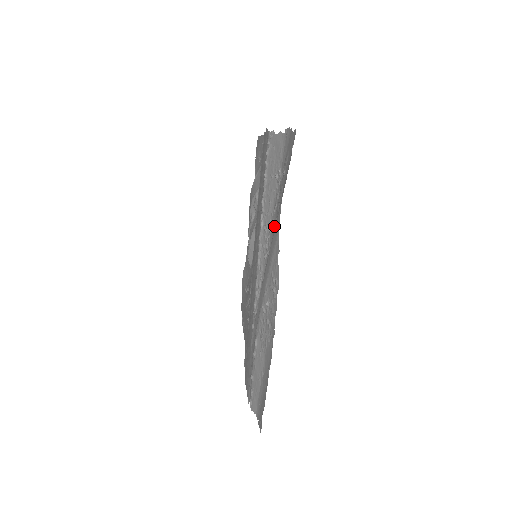
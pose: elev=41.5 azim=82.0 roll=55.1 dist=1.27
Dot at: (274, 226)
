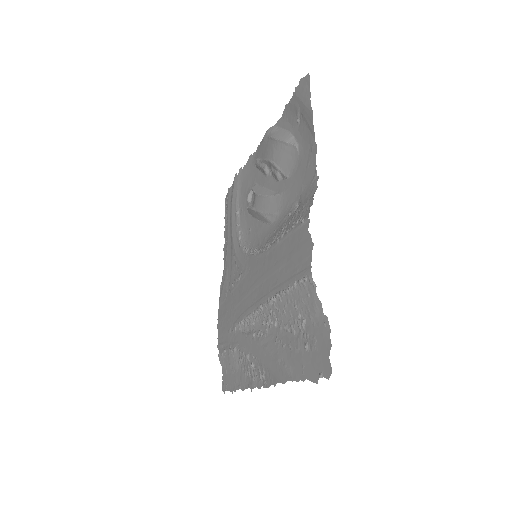
Dot at: (280, 337)
